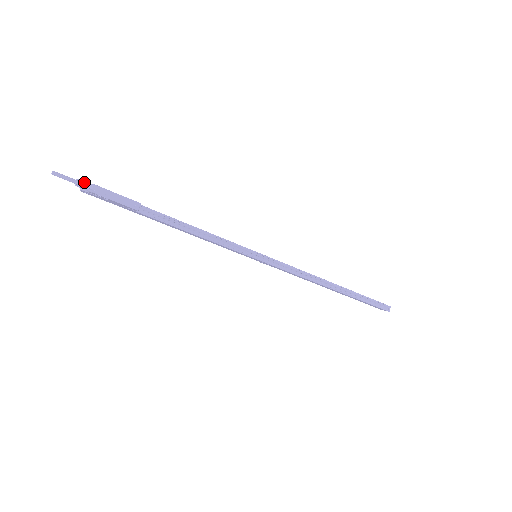
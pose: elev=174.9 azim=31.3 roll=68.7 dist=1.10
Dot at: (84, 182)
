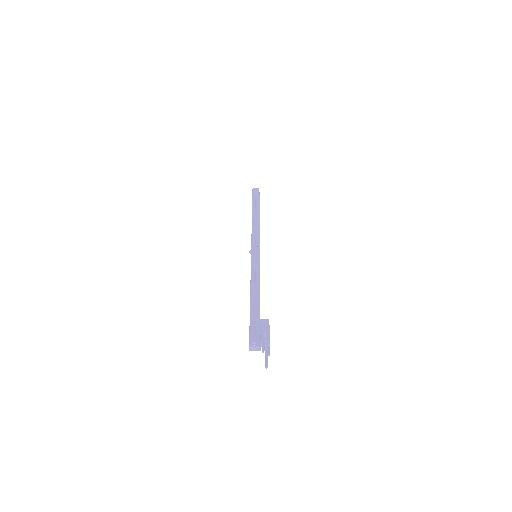
Dot at: (267, 349)
